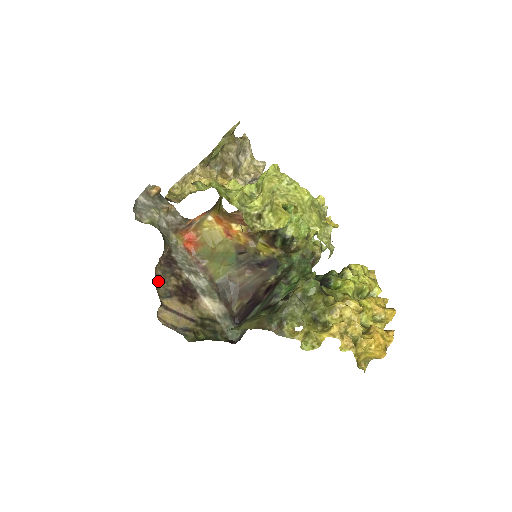
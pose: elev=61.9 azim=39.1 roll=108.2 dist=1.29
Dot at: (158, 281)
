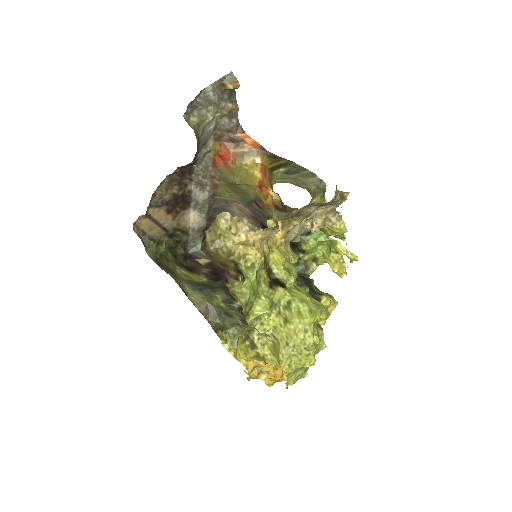
Dot at: (159, 188)
